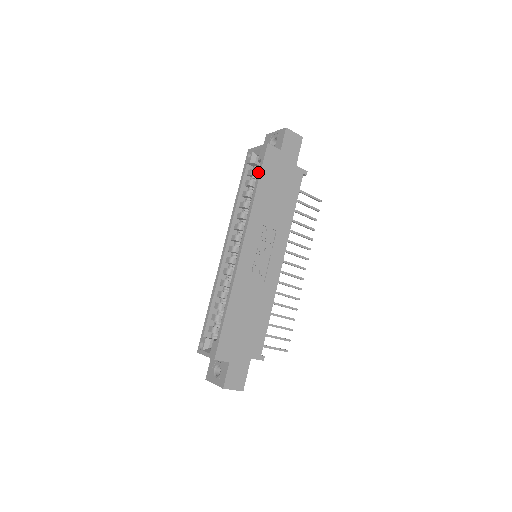
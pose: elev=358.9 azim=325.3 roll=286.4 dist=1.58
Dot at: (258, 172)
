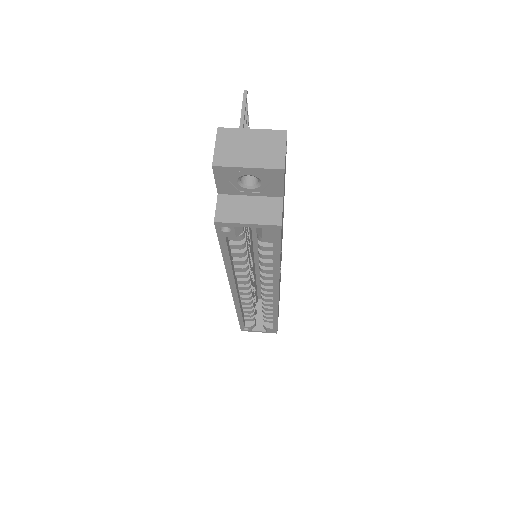
Dot at: (274, 251)
